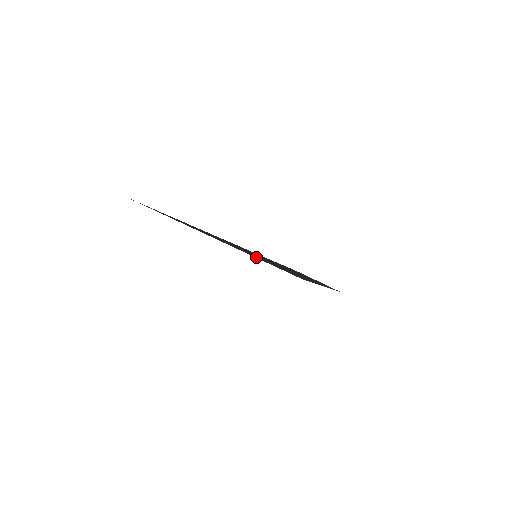
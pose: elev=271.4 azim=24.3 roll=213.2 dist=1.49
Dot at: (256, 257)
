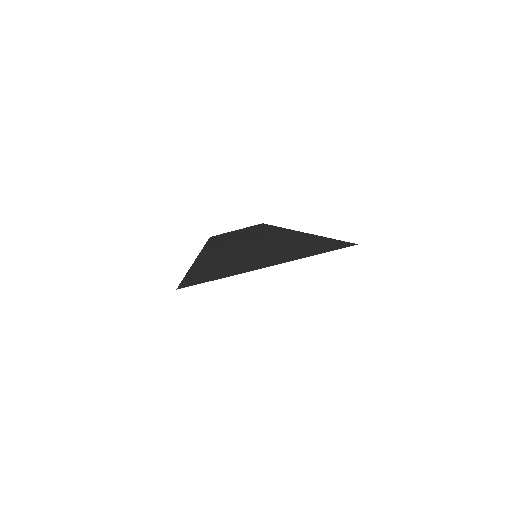
Dot at: (288, 258)
